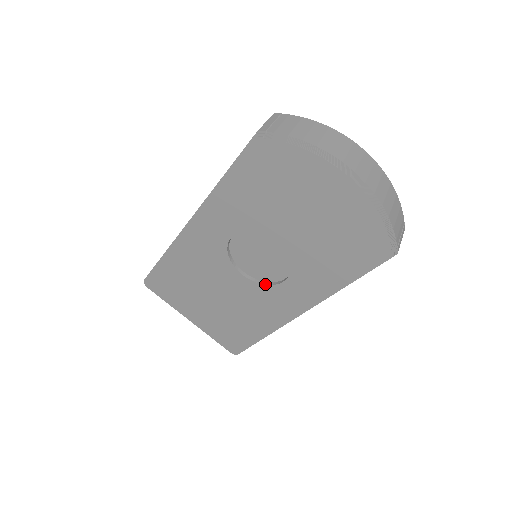
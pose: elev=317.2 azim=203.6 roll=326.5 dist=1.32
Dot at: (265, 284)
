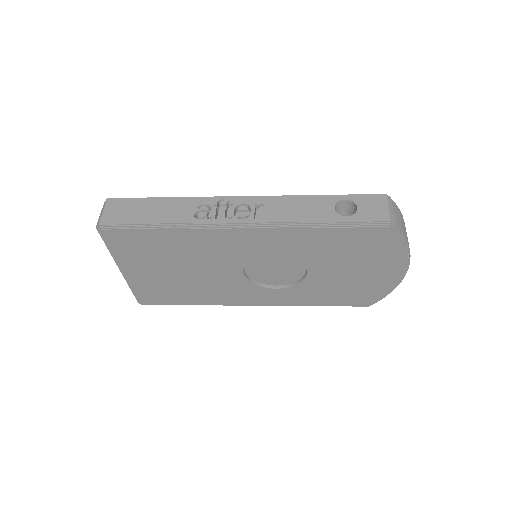
Dot at: (255, 284)
